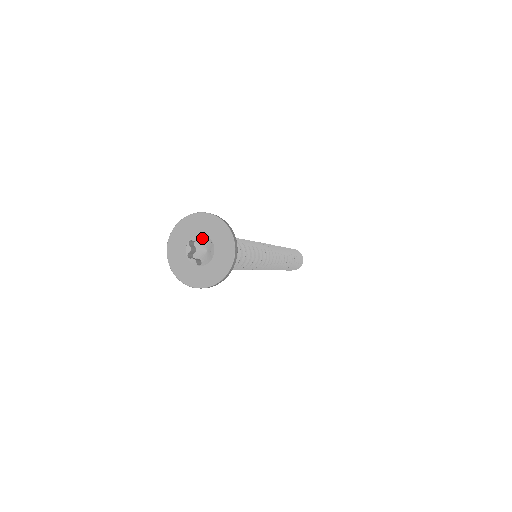
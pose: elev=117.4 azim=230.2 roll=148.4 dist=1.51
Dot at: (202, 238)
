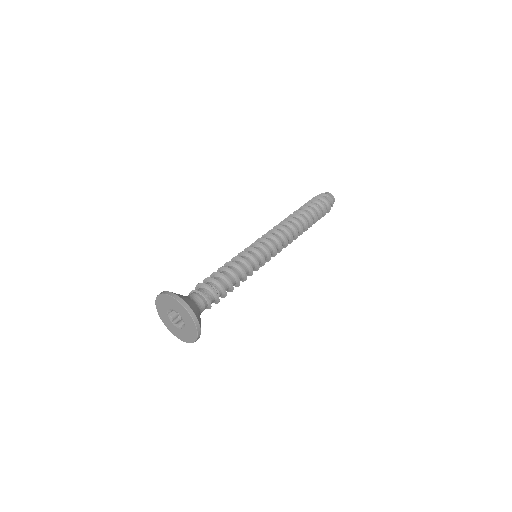
Dot at: occluded
